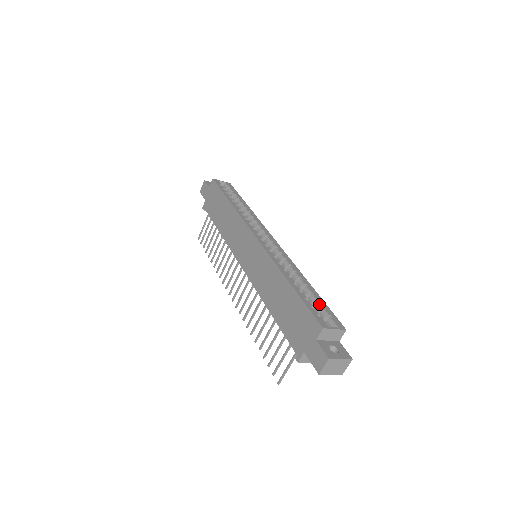
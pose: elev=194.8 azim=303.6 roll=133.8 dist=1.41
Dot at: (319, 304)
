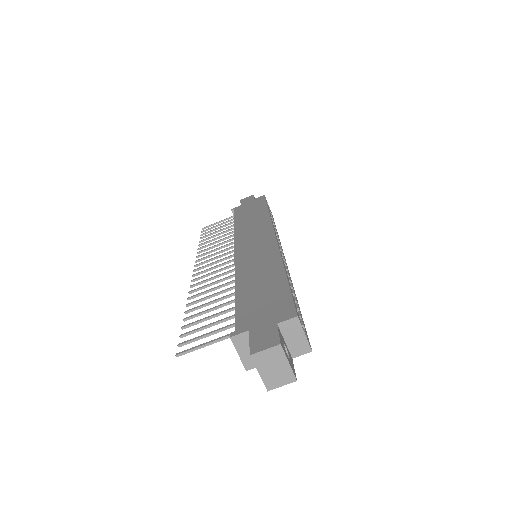
Dot at: (299, 312)
